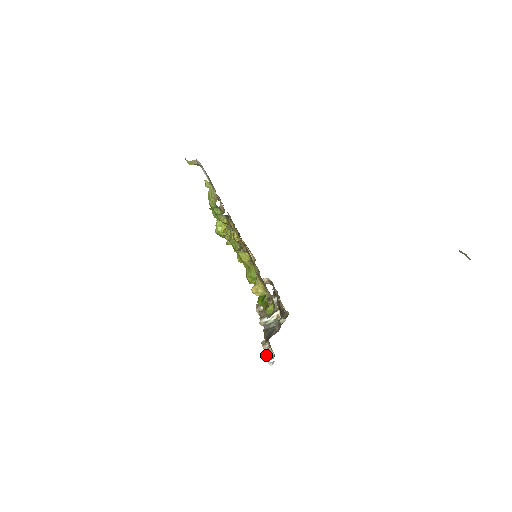
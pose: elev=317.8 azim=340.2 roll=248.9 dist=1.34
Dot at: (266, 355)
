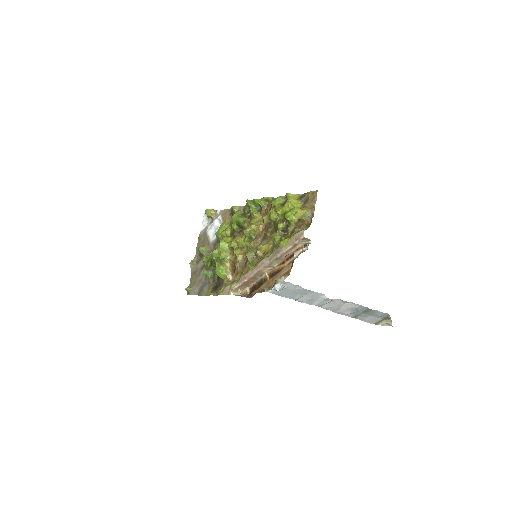
Dot at: (277, 279)
